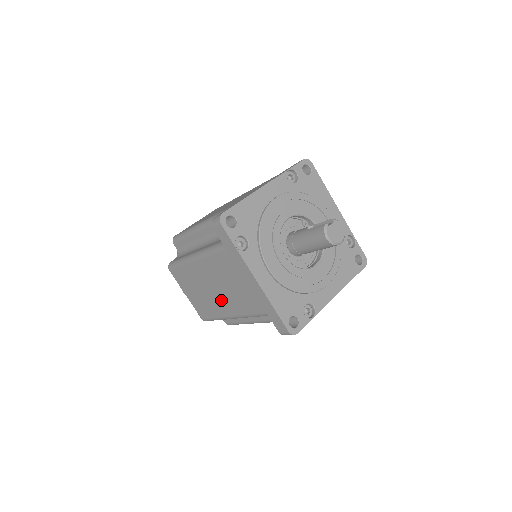
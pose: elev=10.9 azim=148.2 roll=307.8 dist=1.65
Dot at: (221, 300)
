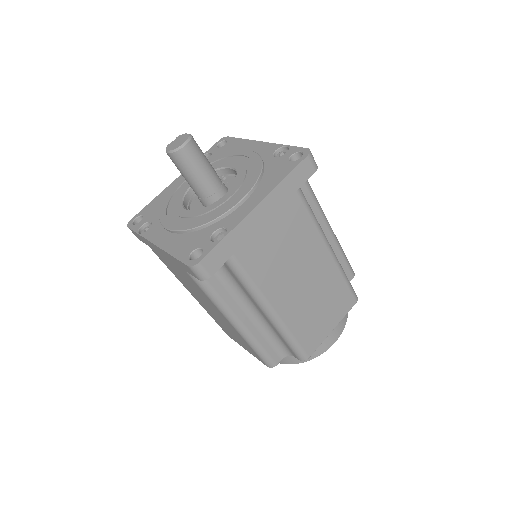
Dot at: (216, 312)
